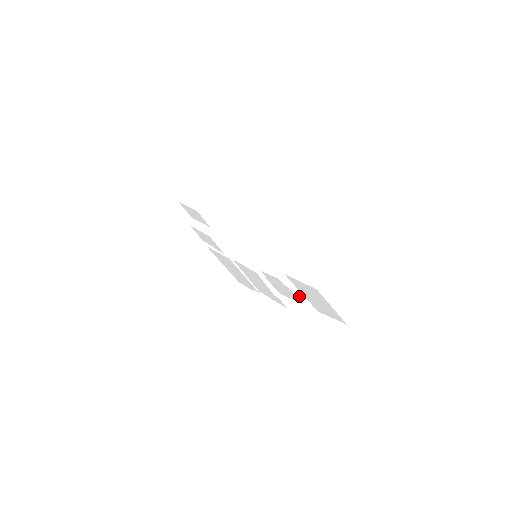
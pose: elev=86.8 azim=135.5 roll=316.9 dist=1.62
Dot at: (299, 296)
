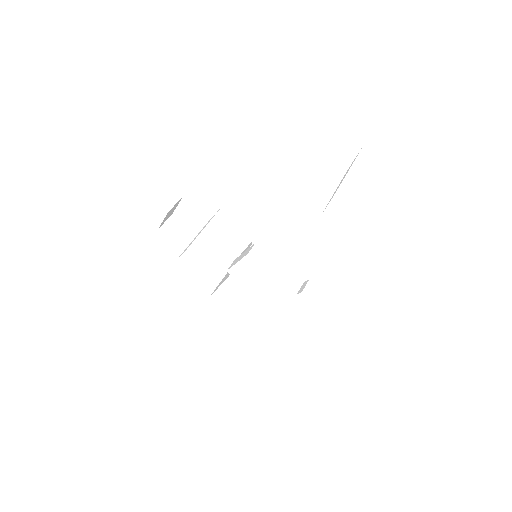
Dot at: (294, 225)
